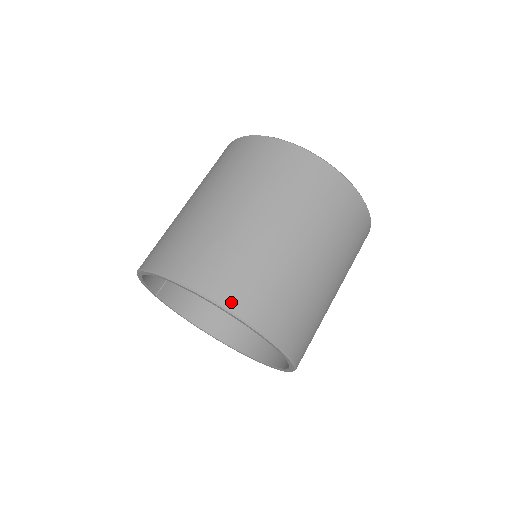
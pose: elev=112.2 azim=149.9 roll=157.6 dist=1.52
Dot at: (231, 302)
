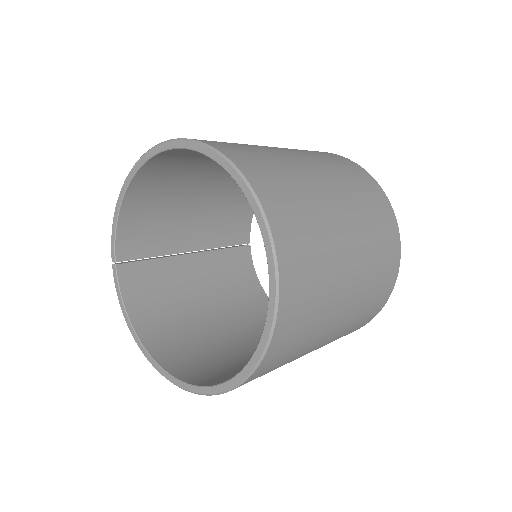
Dot at: (232, 156)
